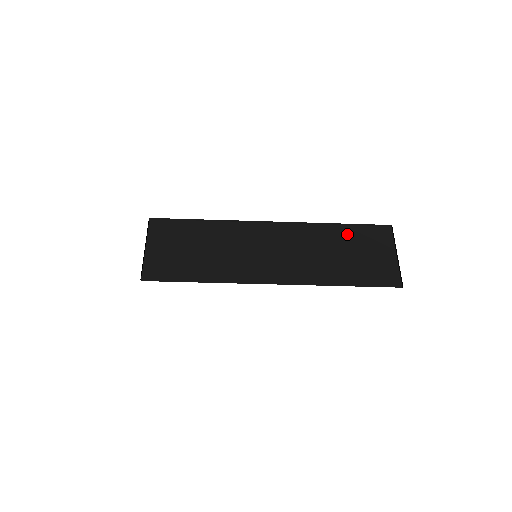
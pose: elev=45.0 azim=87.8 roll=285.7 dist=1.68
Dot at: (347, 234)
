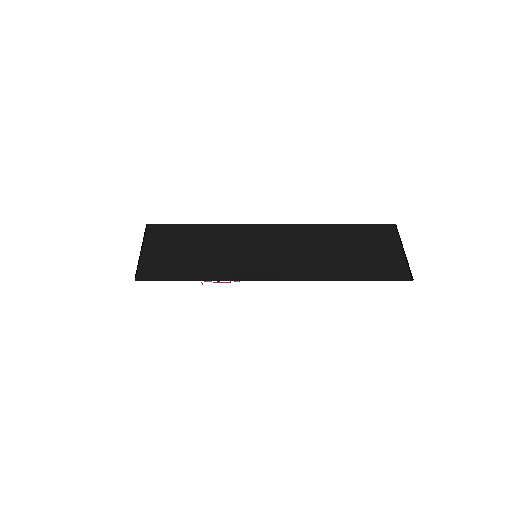
Dot at: (350, 234)
